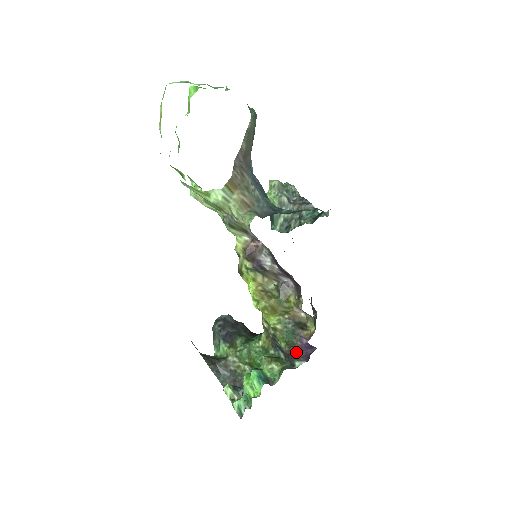
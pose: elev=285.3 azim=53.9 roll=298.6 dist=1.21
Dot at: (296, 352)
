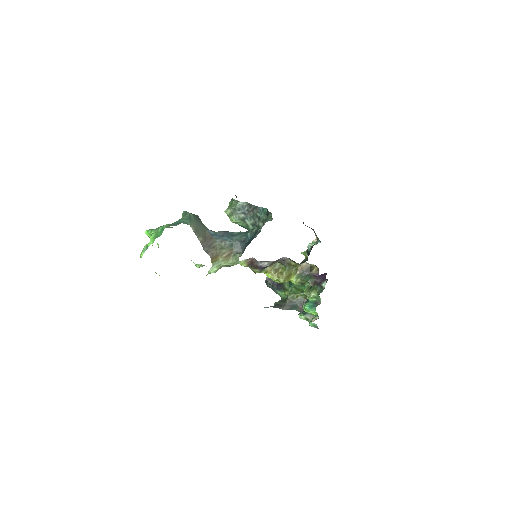
Dot at: (318, 282)
